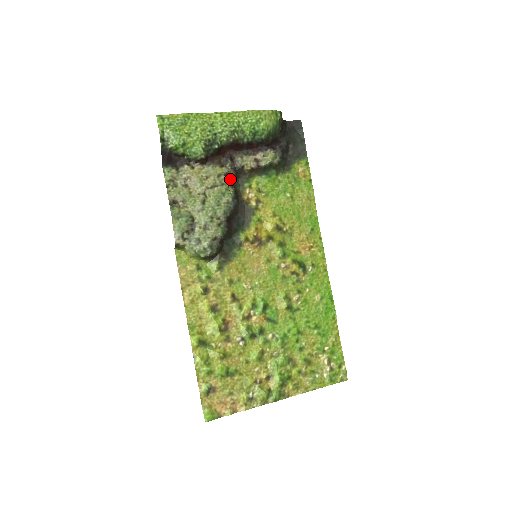
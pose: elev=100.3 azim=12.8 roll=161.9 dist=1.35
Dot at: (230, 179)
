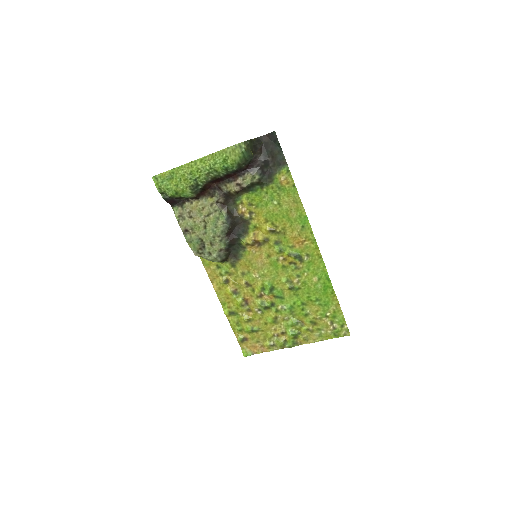
Dot at: (222, 203)
